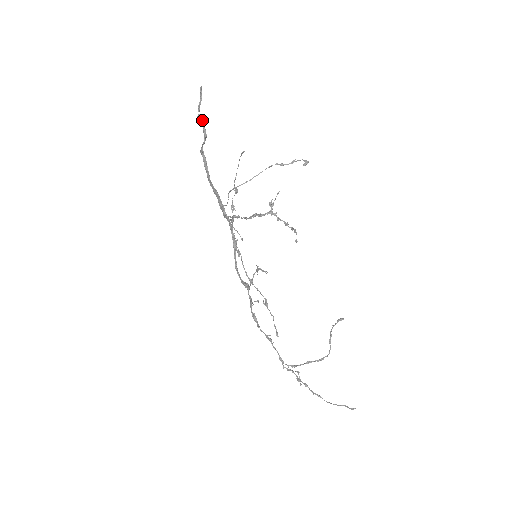
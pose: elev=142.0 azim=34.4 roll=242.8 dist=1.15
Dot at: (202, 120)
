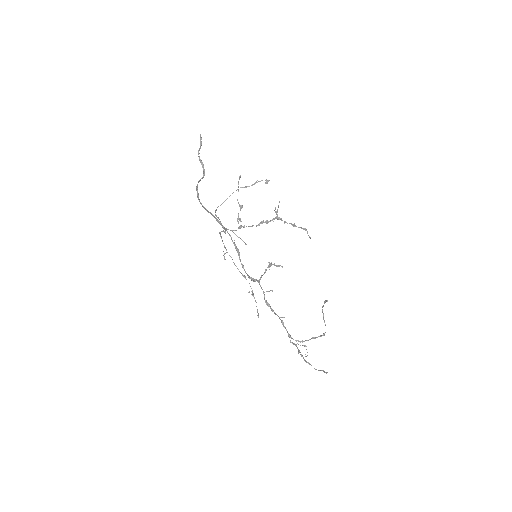
Dot at: (201, 160)
